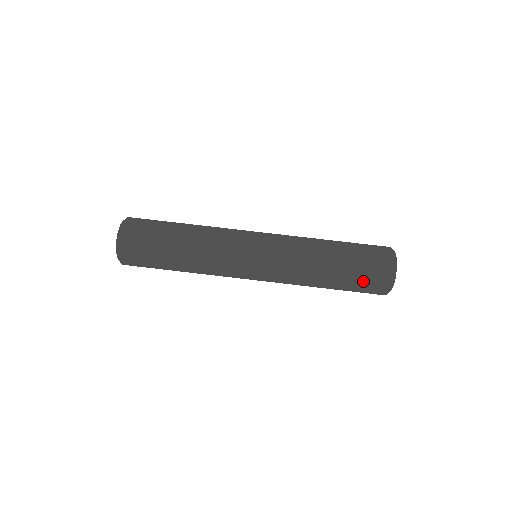
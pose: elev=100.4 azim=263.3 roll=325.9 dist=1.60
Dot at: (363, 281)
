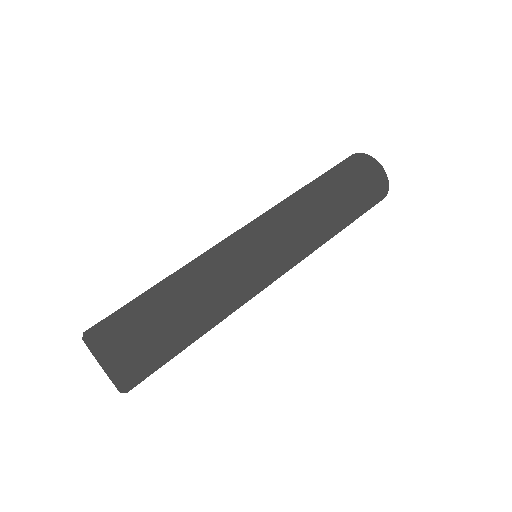
Dot at: (351, 171)
